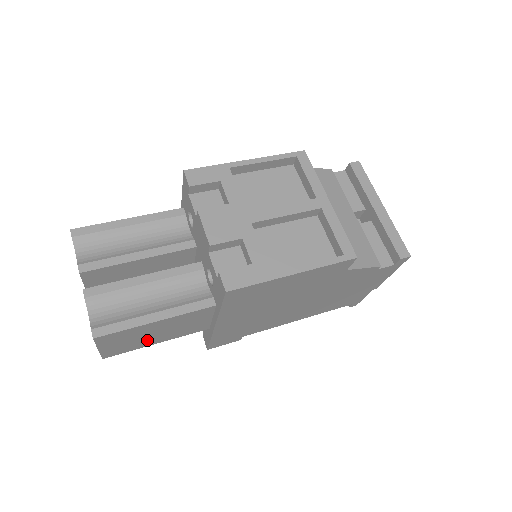
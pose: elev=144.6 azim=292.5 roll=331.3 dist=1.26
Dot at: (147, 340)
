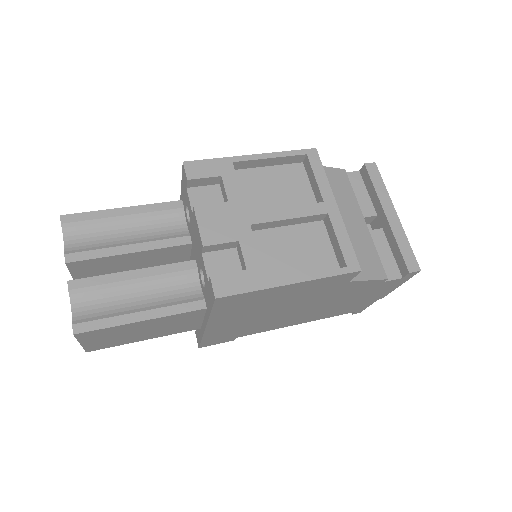
Dot at: (133, 337)
